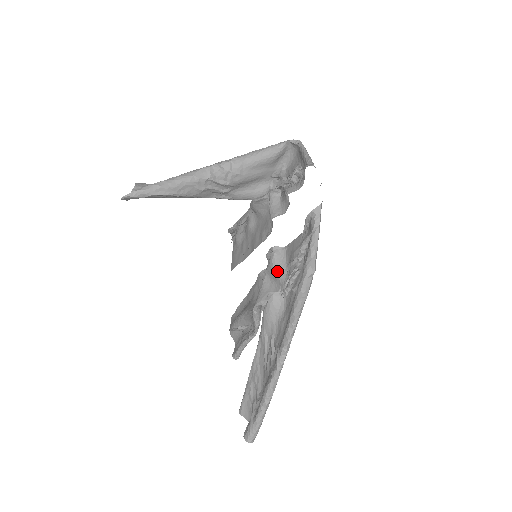
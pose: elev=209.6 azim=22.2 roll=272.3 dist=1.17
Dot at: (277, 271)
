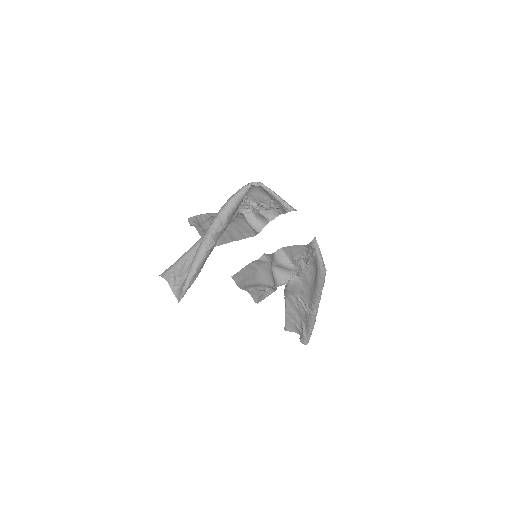
Dot at: (285, 265)
